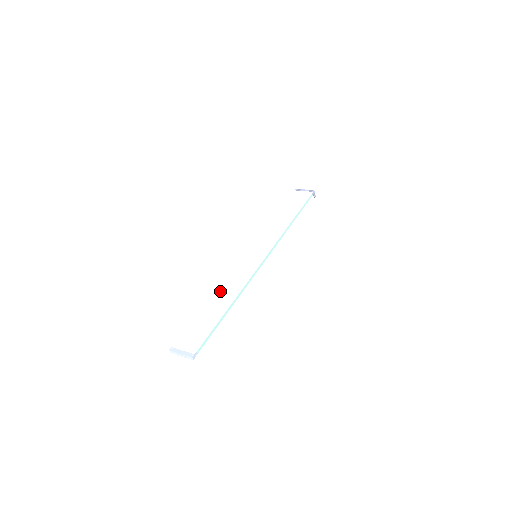
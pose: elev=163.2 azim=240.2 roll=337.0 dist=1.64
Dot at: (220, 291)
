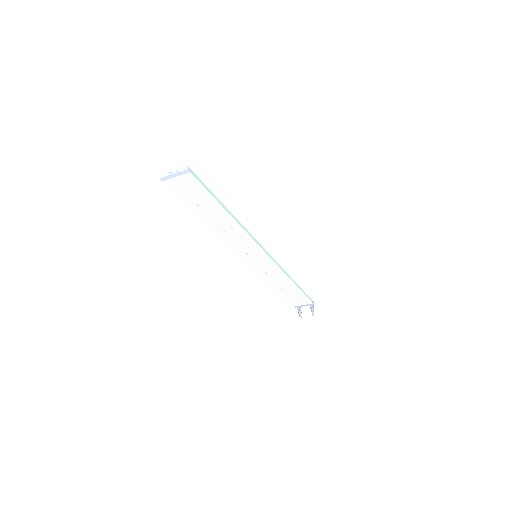
Dot at: occluded
